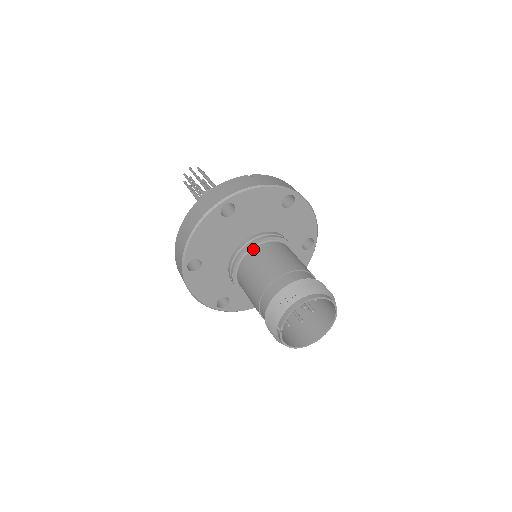
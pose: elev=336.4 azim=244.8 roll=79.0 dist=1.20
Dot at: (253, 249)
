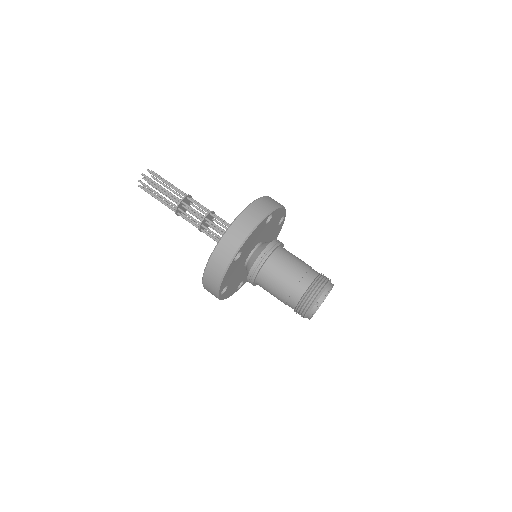
Dot at: (277, 250)
